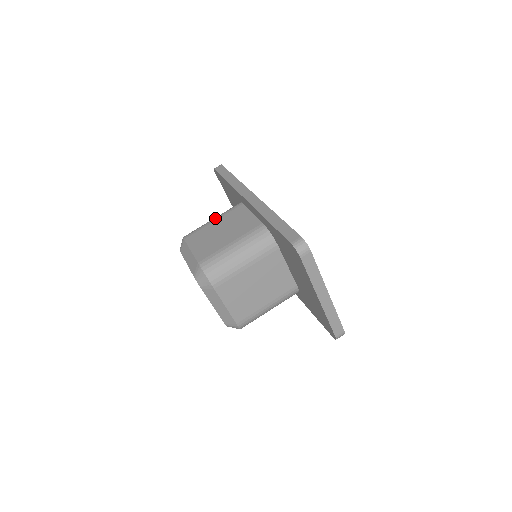
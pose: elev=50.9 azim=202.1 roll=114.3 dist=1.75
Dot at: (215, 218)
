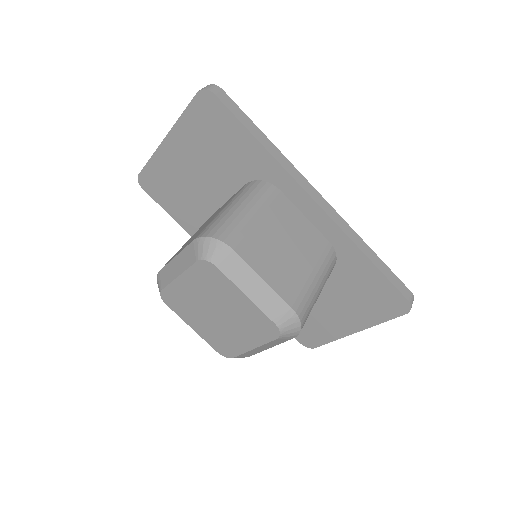
Dot at: (256, 210)
